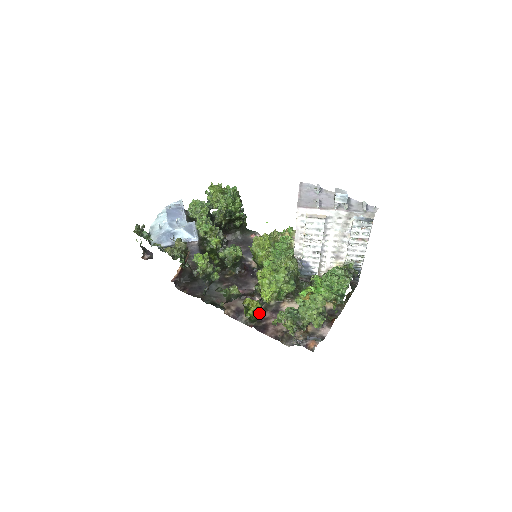
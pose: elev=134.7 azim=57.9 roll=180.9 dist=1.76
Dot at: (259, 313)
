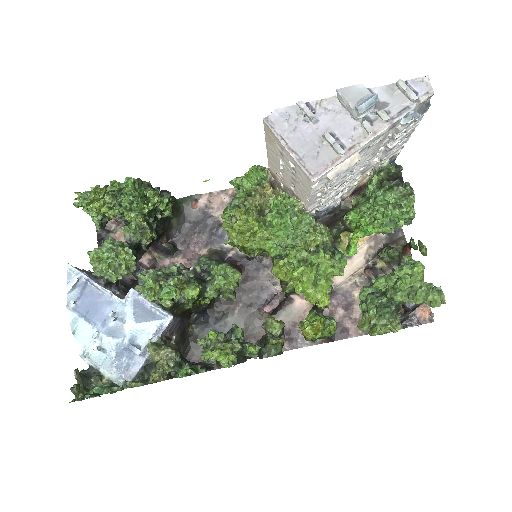
Dot at: (331, 329)
